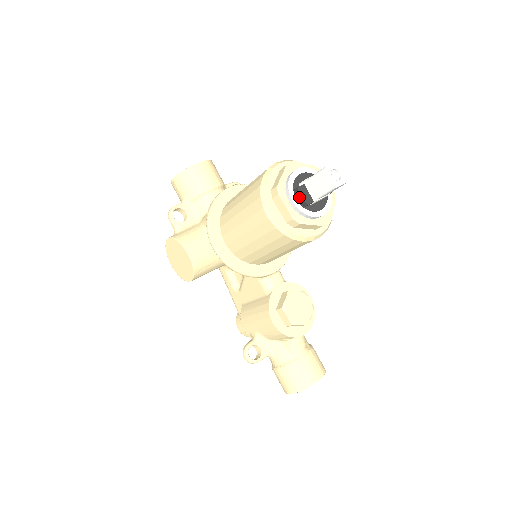
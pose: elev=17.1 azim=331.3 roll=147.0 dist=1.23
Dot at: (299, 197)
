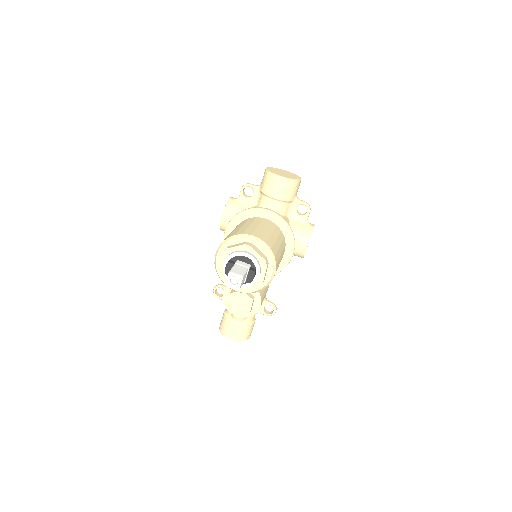
Dot at: (226, 266)
